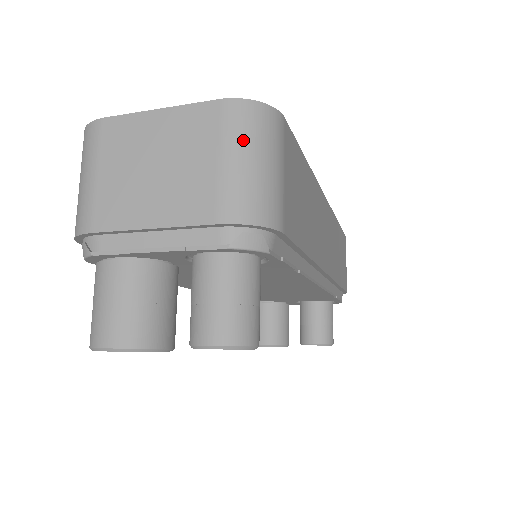
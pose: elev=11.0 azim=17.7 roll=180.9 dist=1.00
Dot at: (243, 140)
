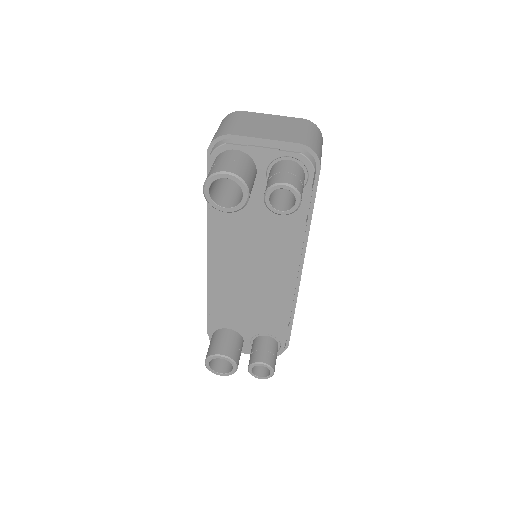
Dot at: (312, 130)
